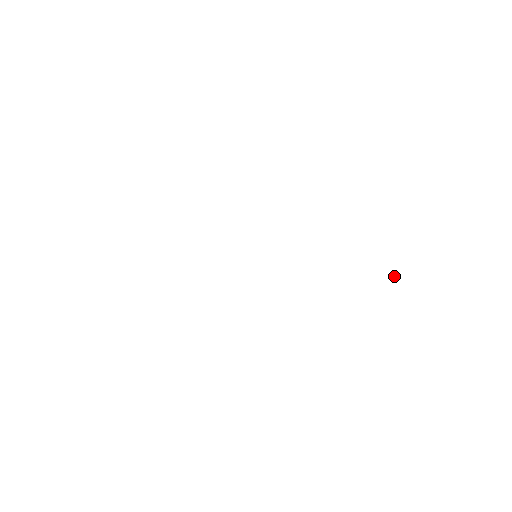
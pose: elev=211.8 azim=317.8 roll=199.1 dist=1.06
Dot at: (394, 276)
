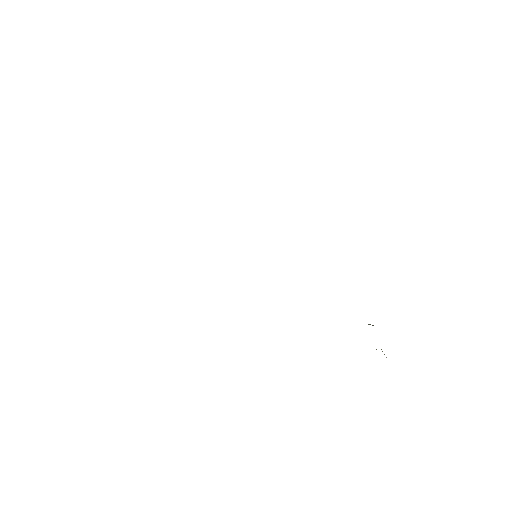
Dot at: occluded
